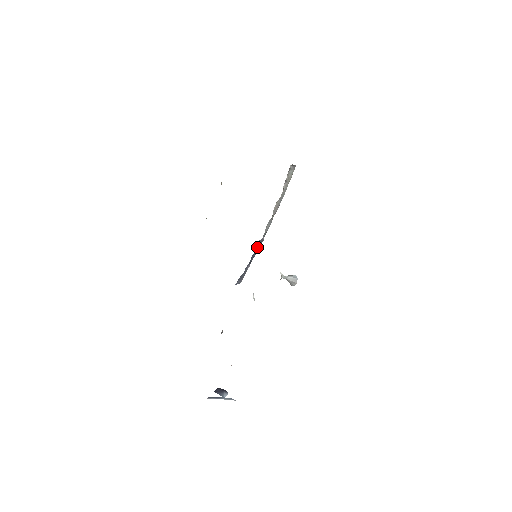
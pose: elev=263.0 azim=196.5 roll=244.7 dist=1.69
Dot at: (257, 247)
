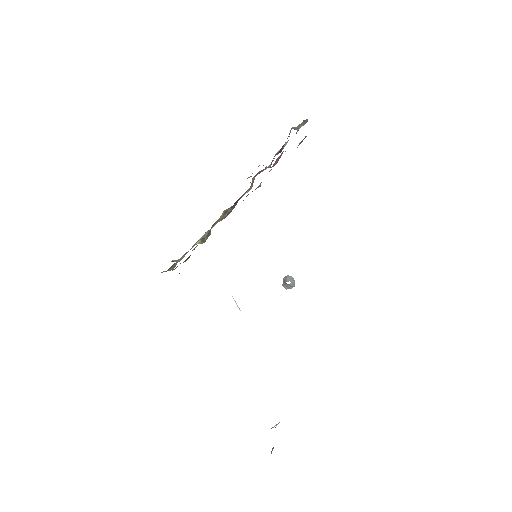
Dot at: occluded
